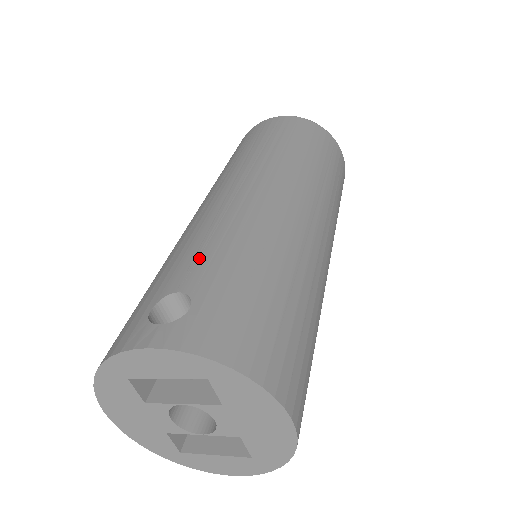
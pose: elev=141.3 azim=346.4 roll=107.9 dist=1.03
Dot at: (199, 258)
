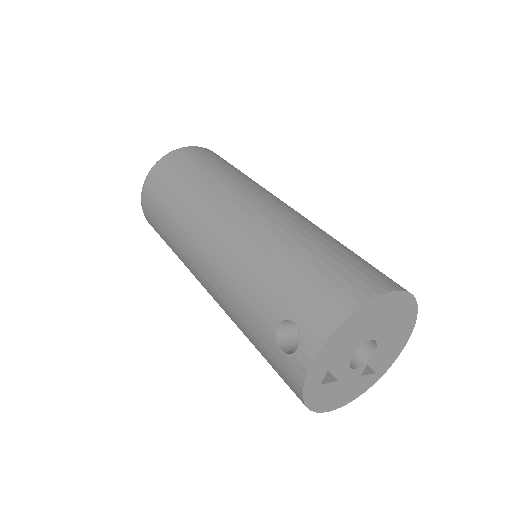
Dot at: (256, 301)
